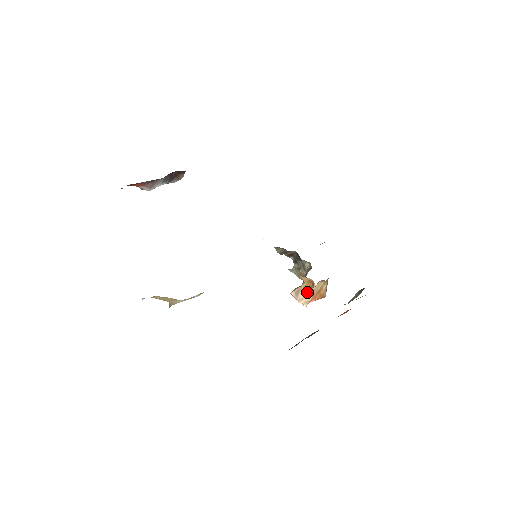
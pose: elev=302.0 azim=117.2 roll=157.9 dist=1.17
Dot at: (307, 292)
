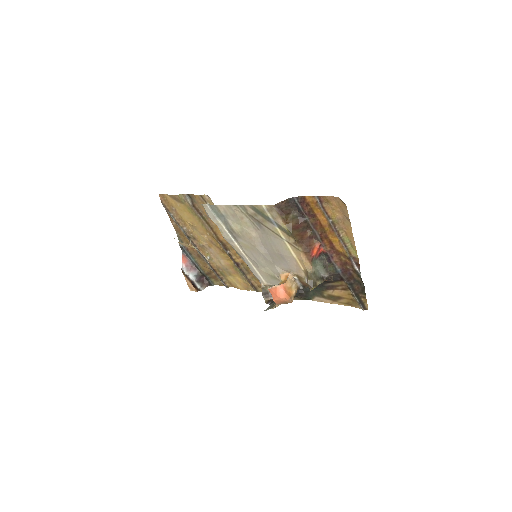
Dot at: occluded
